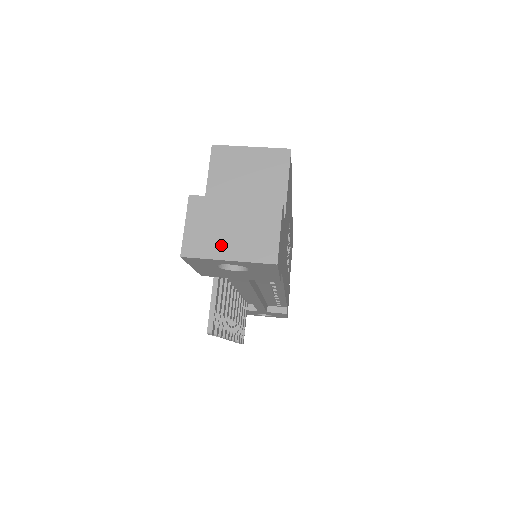
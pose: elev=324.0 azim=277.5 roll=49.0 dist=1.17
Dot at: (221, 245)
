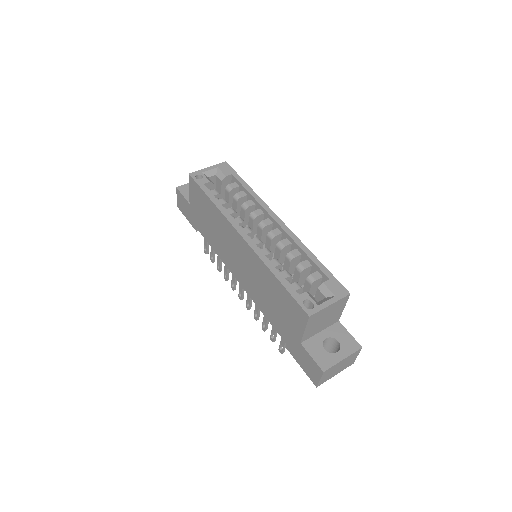
Dot at: (334, 374)
